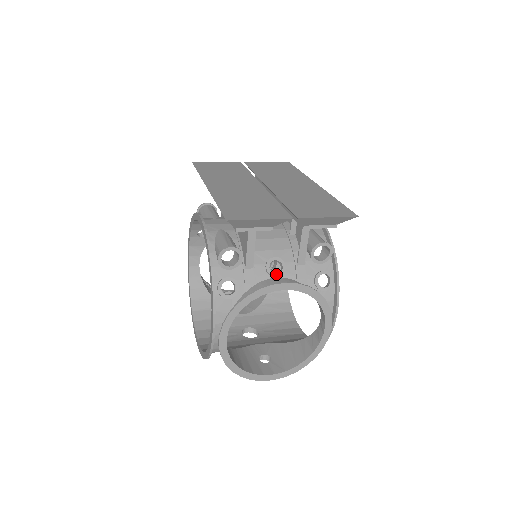
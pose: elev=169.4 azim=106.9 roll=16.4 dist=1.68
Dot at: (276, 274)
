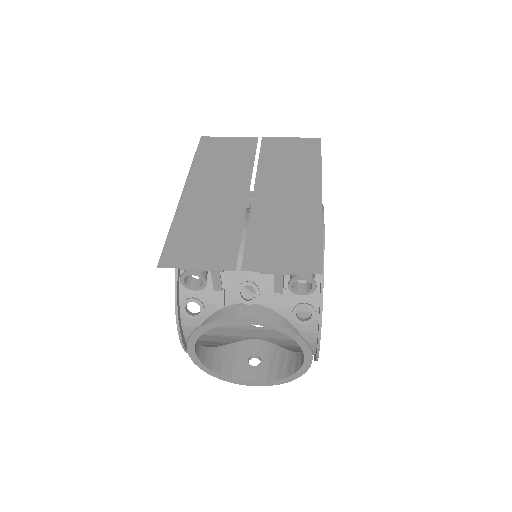
Dot at: (247, 301)
